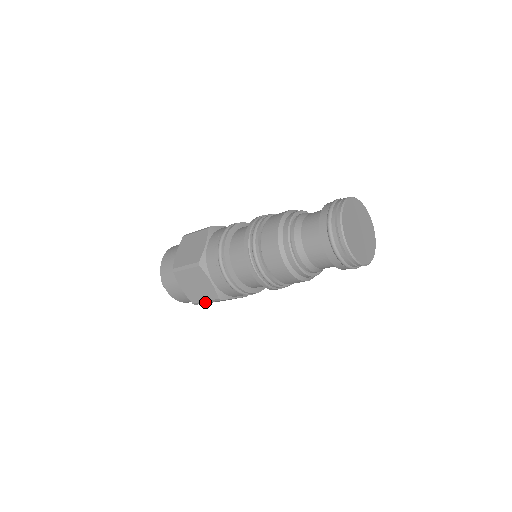
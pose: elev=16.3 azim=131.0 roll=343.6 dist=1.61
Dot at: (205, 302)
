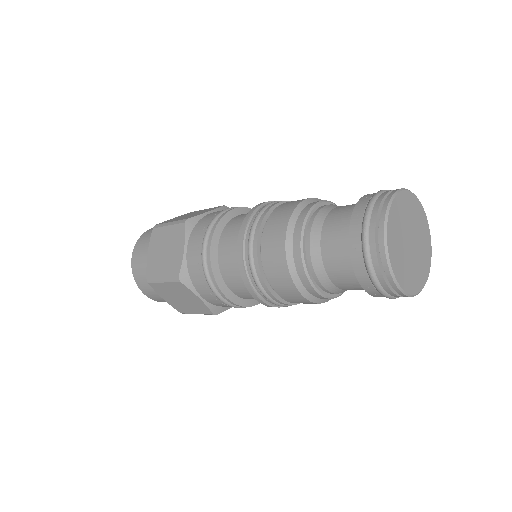
Dot at: (161, 280)
